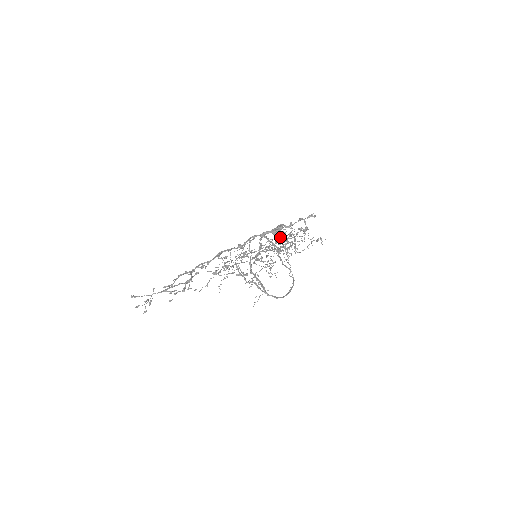
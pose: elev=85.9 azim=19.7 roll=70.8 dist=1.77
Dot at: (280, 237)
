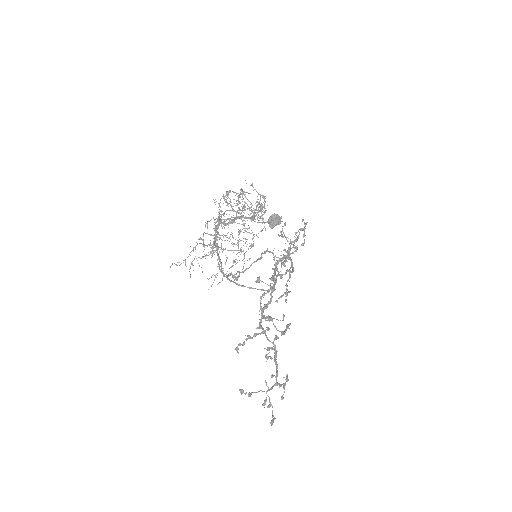
Dot at: occluded
